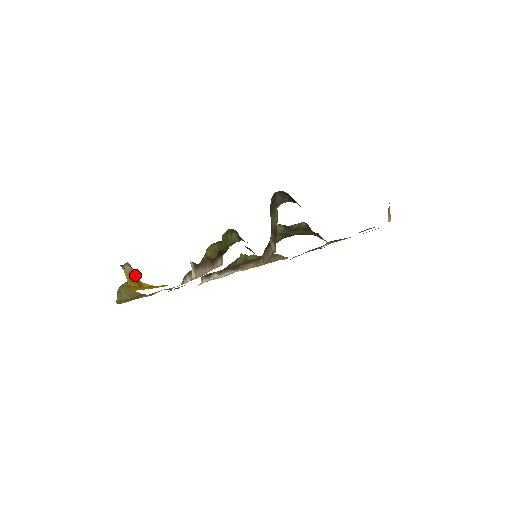
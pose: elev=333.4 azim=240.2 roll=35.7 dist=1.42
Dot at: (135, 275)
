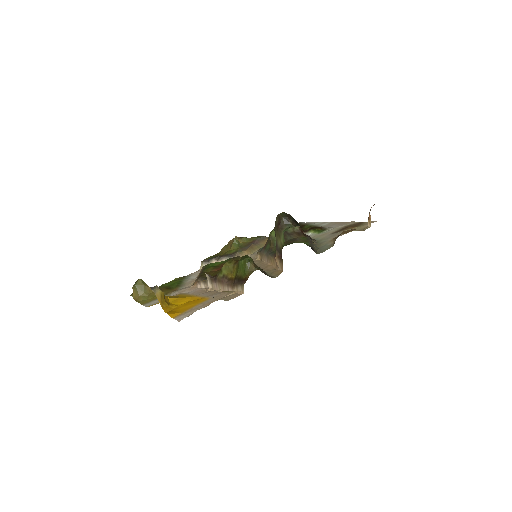
Dot at: (164, 296)
